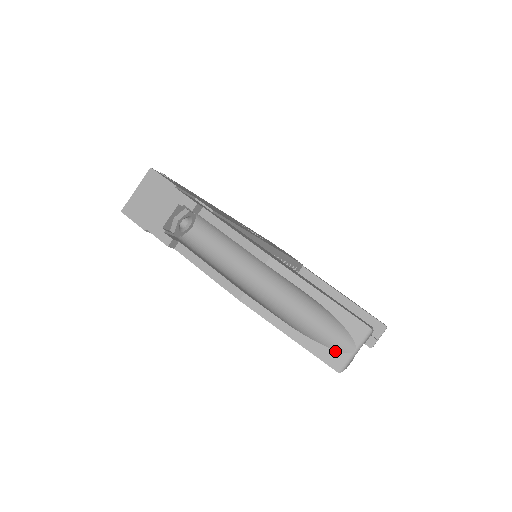
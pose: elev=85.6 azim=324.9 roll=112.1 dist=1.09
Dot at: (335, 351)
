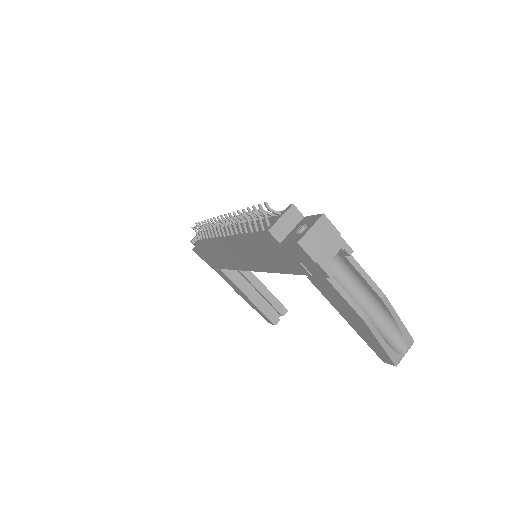
Dot at: (398, 354)
